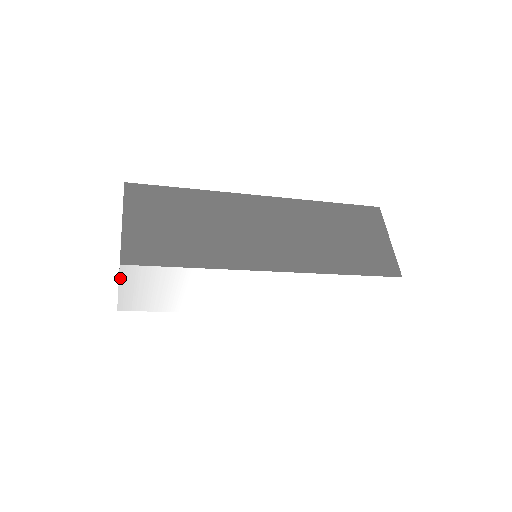
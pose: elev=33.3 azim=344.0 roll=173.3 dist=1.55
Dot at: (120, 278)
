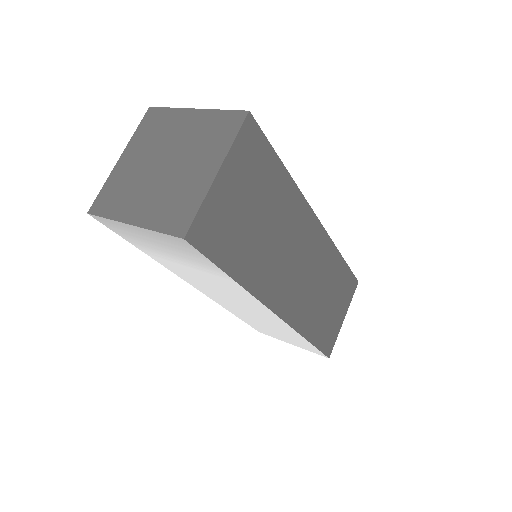
Dot at: (156, 231)
